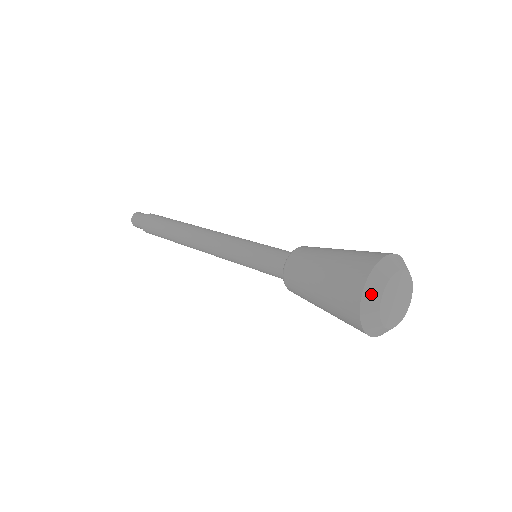
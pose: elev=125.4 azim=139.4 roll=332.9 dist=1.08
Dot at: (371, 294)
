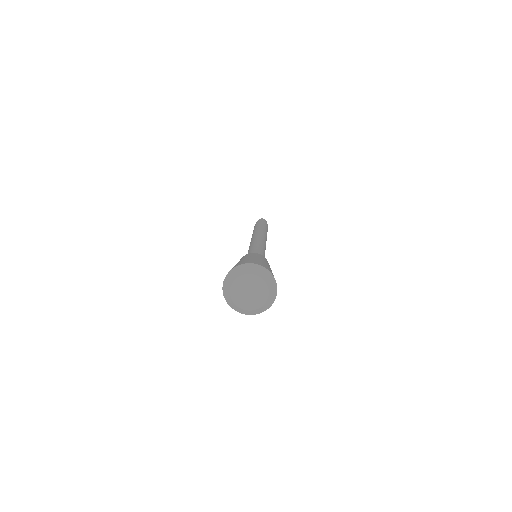
Dot at: (235, 272)
